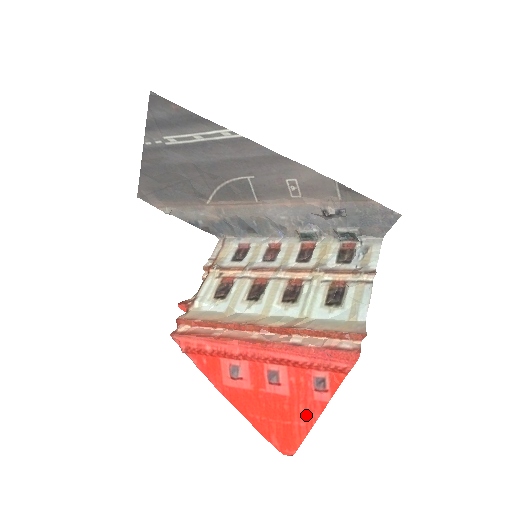
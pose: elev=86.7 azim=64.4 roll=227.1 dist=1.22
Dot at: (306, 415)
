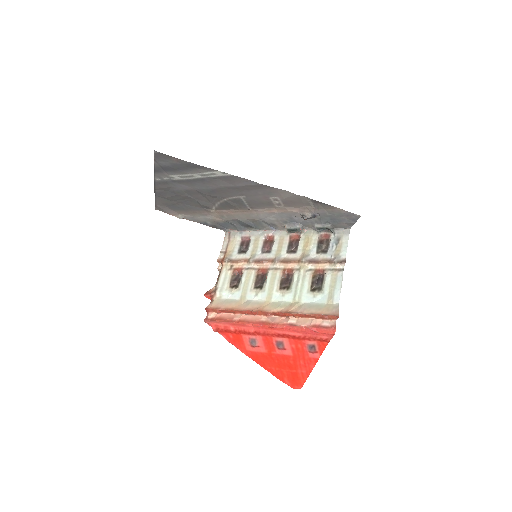
Dot at: (305, 366)
